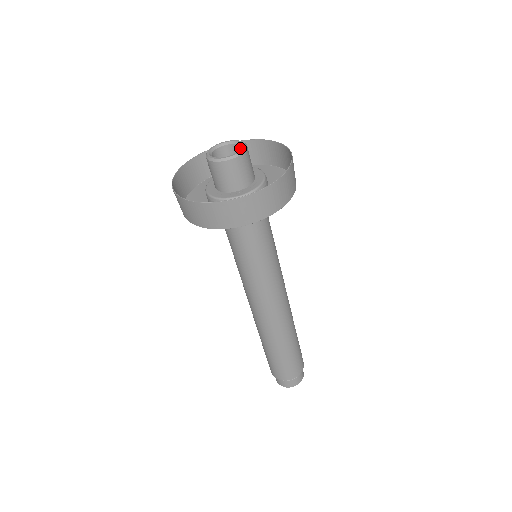
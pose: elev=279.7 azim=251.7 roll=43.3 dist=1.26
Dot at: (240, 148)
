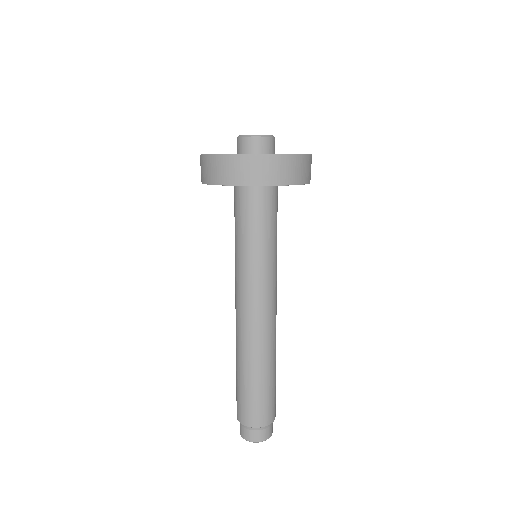
Dot at: occluded
